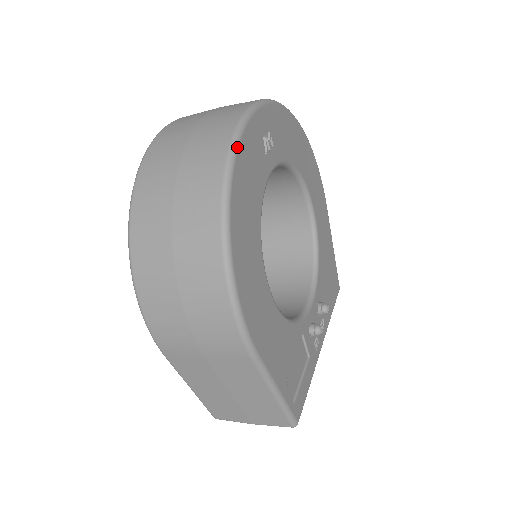
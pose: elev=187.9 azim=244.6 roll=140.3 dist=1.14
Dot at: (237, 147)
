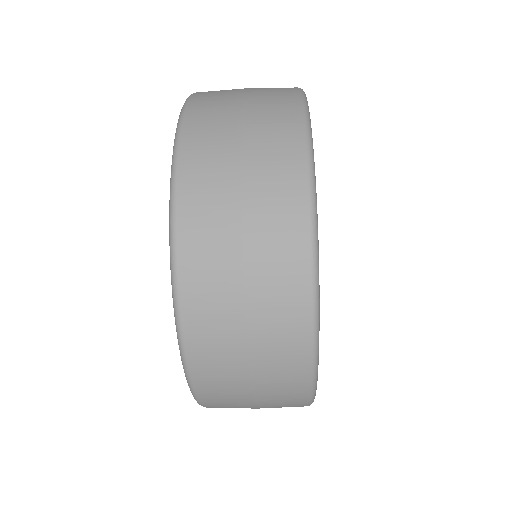
Dot at: occluded
